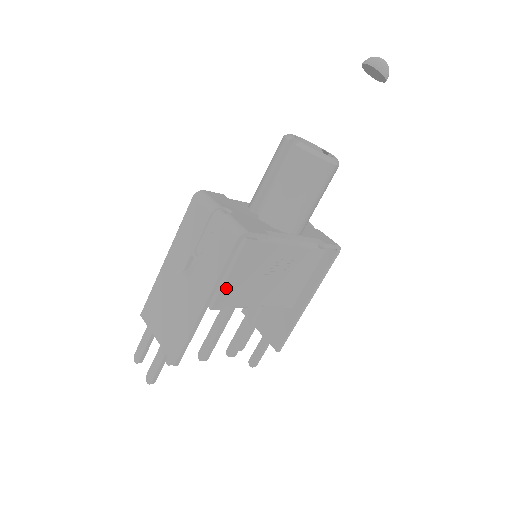
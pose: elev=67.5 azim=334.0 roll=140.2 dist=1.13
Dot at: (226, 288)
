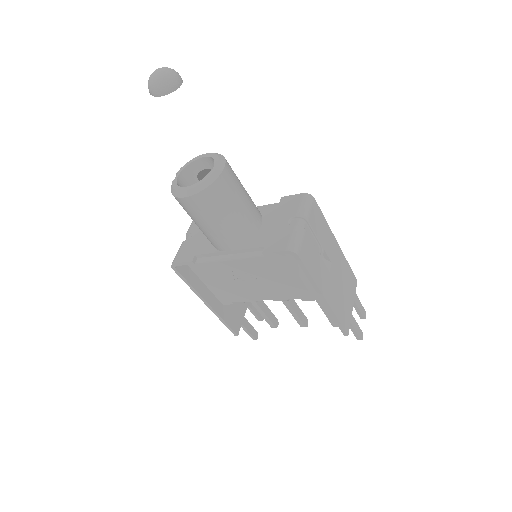
Dot at: (216, 292)
